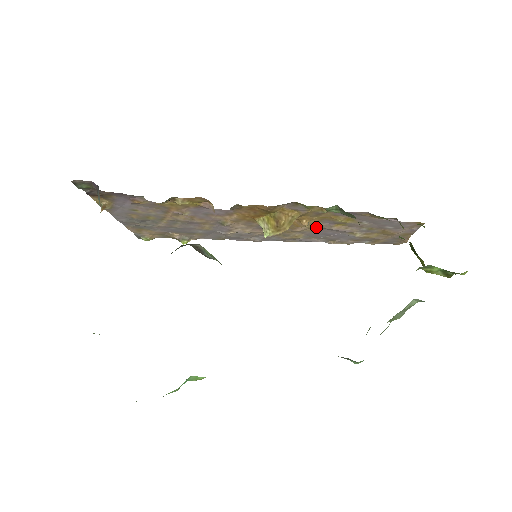
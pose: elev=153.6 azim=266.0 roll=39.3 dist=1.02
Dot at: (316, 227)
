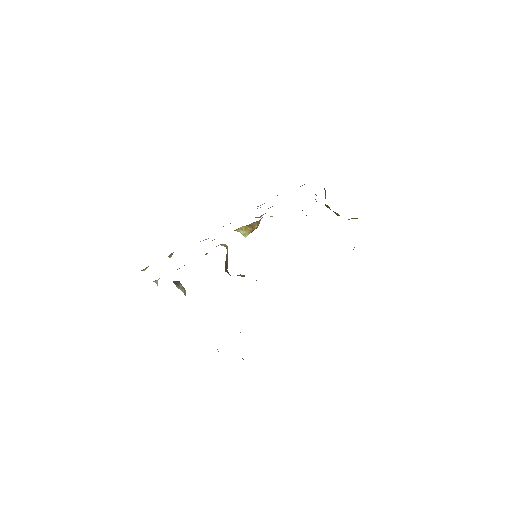
Dot at: occluded
